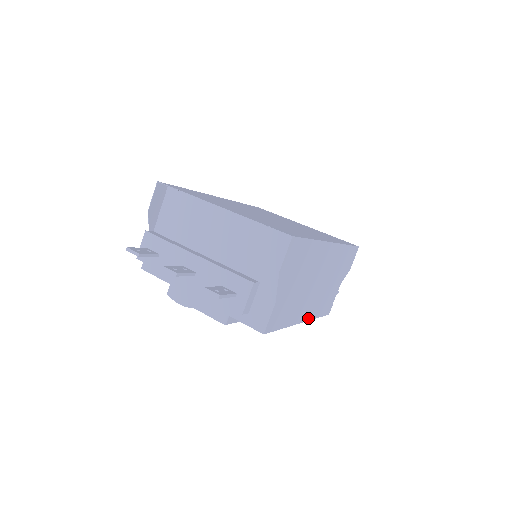
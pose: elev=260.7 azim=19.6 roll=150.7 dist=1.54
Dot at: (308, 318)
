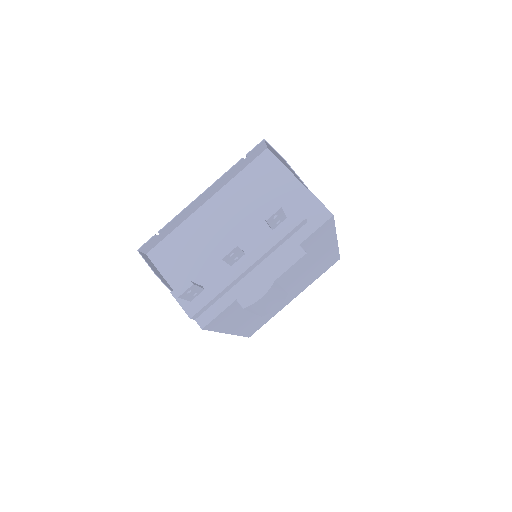
Dot at: occluded
